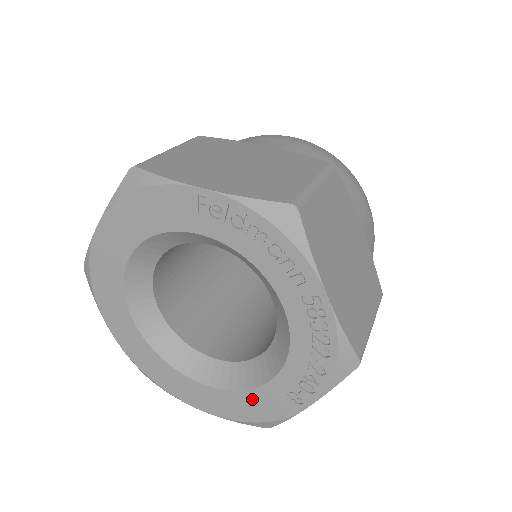
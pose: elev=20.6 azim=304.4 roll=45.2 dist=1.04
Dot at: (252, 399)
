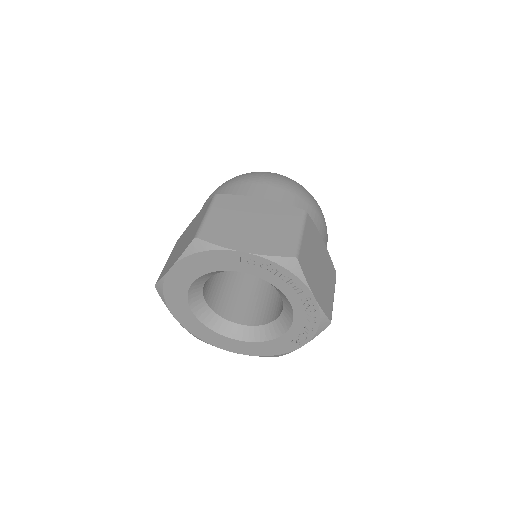
Dot at: (270, 345)
